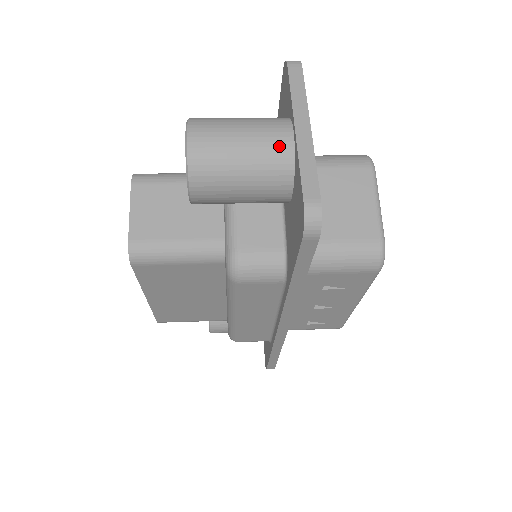
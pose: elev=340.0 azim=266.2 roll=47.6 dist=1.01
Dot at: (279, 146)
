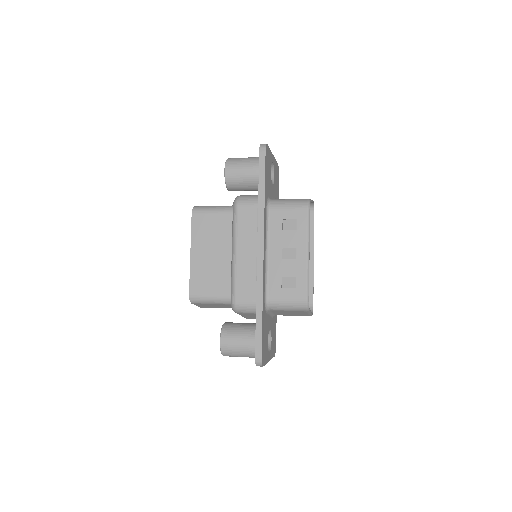
Dot at: occluded
